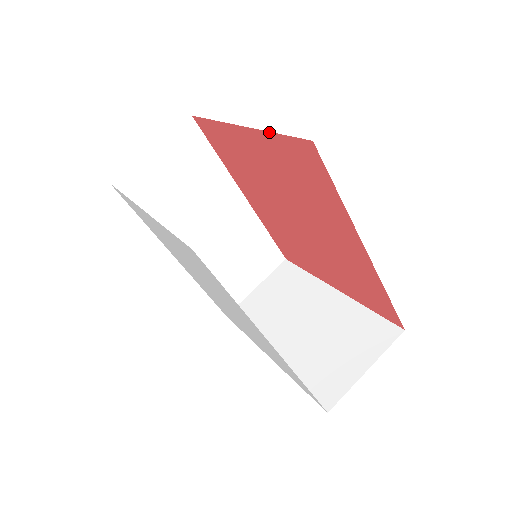
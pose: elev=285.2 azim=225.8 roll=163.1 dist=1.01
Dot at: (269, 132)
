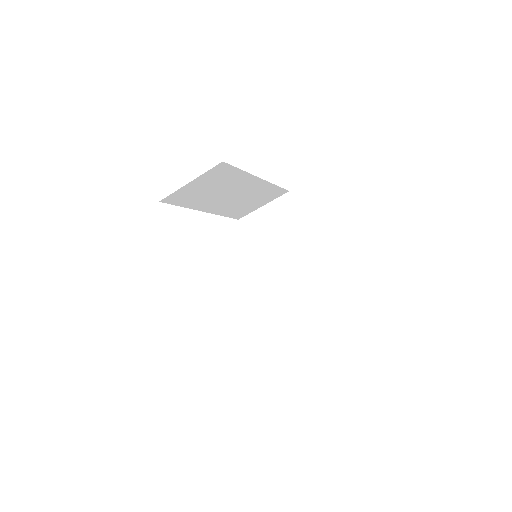
Dot at: occluded
